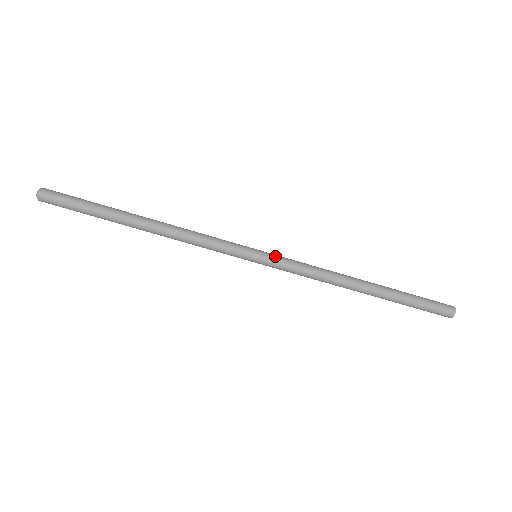
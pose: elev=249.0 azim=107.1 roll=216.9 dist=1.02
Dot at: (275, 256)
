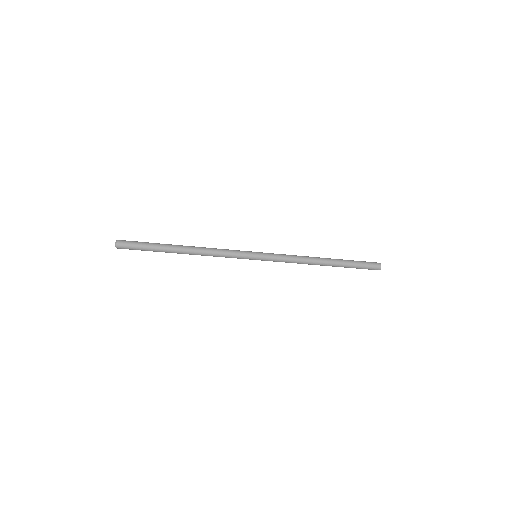
Dot at: (267, 260)
